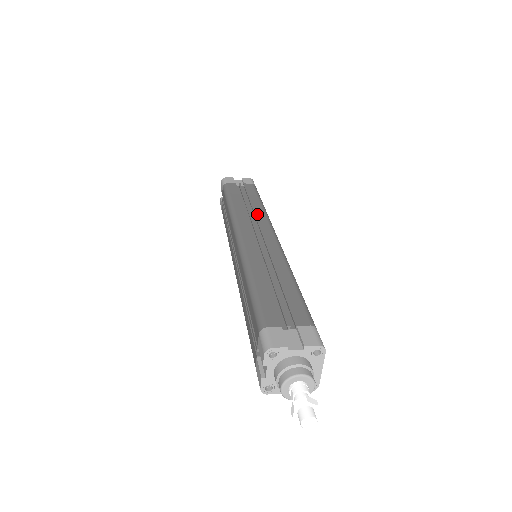
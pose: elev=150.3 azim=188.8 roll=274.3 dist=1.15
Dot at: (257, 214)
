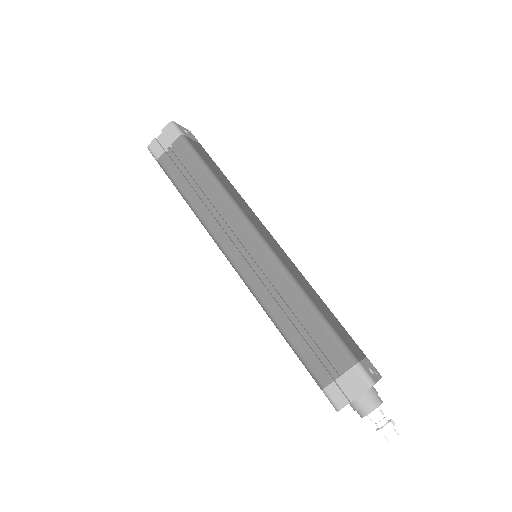
Dot at: (221, 208)
